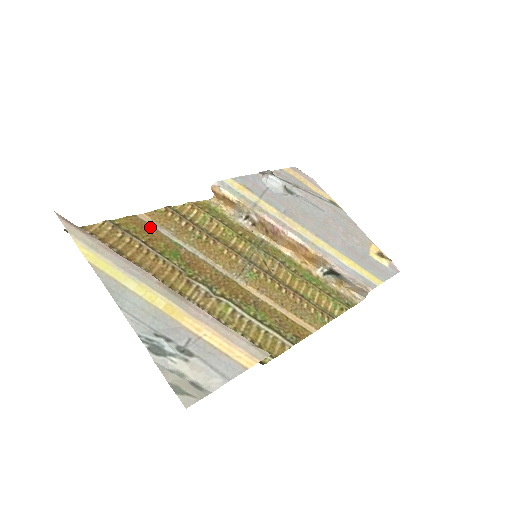
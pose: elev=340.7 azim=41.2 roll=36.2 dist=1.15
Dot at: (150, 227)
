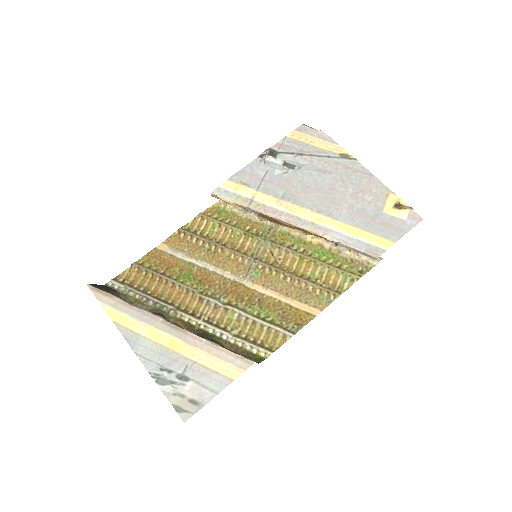
Dot at: (167, 255)
